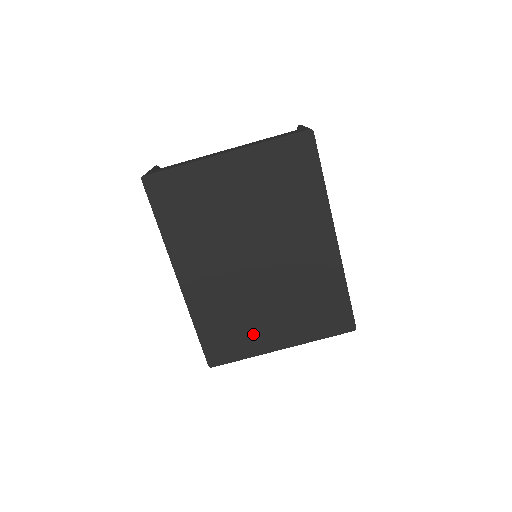
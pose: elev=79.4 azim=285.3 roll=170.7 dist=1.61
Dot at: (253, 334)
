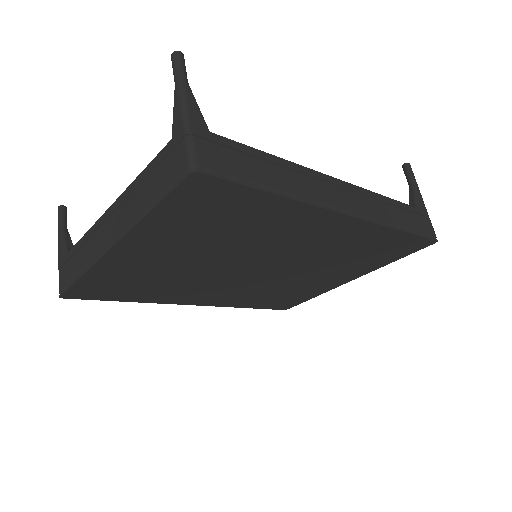
Dot at: (309, 289)
